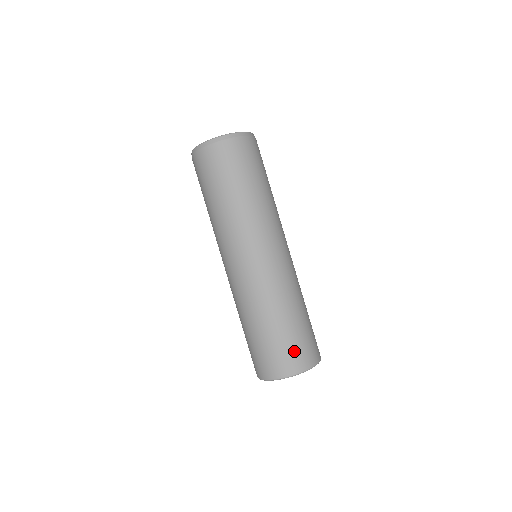
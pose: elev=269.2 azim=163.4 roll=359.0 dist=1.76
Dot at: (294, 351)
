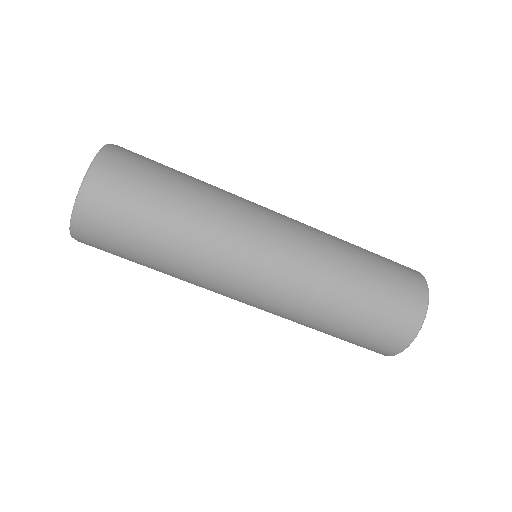
Dot at: (380, 337)
